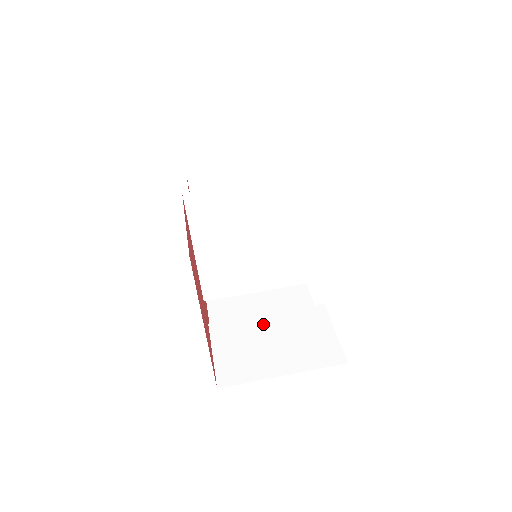
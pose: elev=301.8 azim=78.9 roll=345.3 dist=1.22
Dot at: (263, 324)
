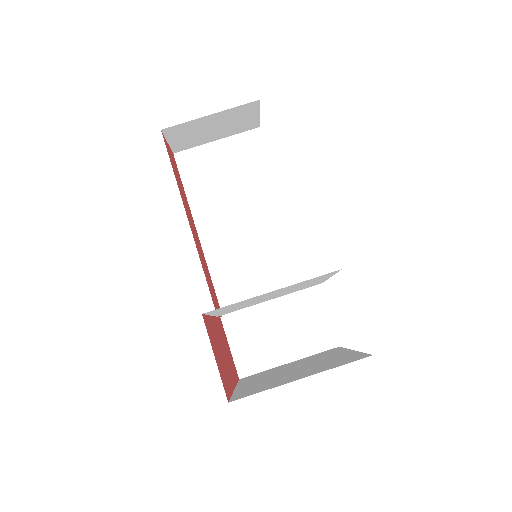
Dot at: (267, 313)
